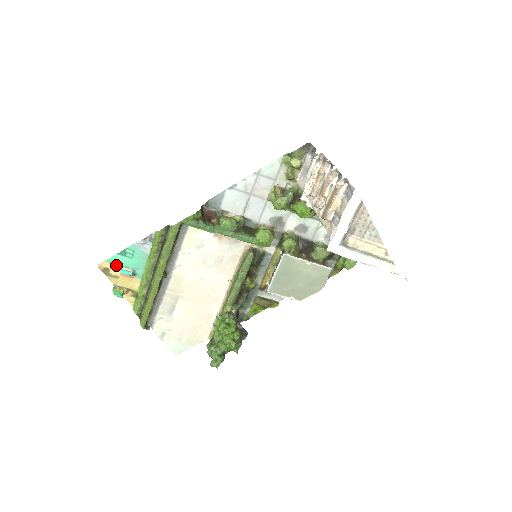
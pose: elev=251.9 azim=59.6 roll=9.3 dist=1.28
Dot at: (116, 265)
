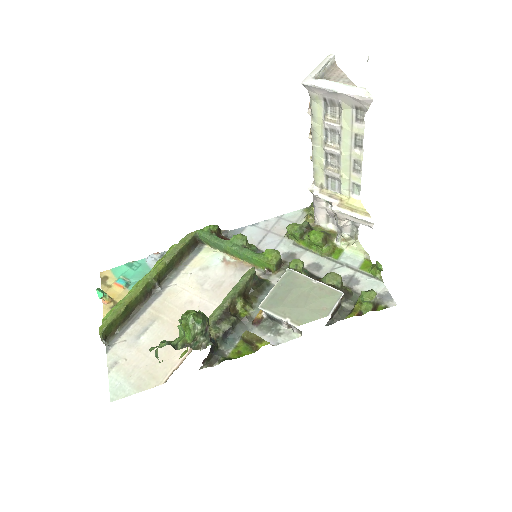
Dot at: (117, 275)
